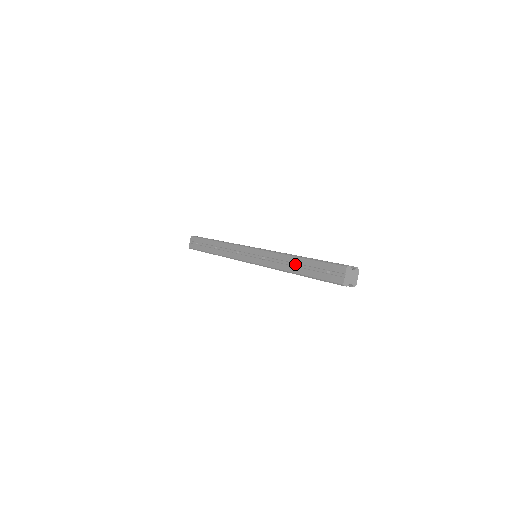
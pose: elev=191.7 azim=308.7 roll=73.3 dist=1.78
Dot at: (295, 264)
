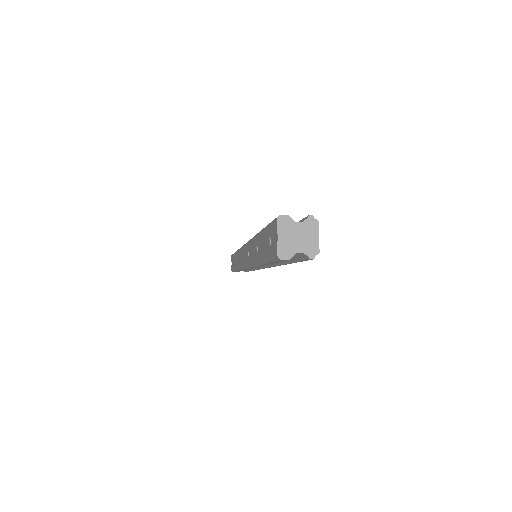
Dot at: (257, 247)
